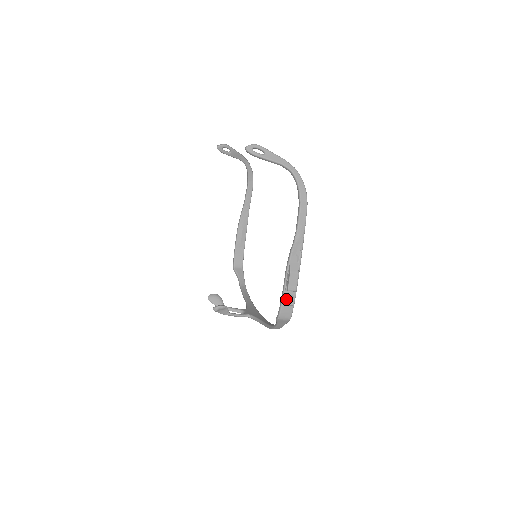
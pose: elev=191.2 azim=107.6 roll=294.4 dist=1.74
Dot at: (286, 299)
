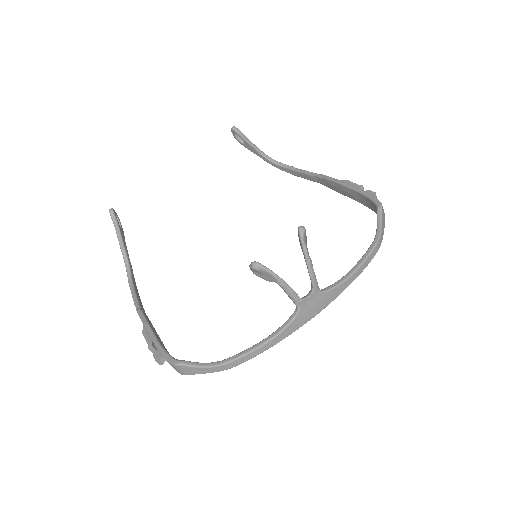
Dot at: occluded
